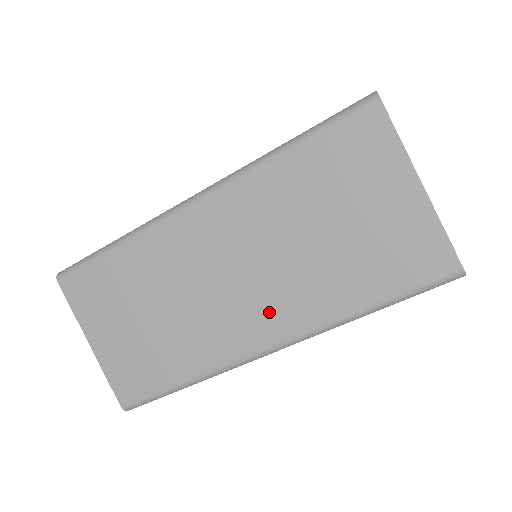
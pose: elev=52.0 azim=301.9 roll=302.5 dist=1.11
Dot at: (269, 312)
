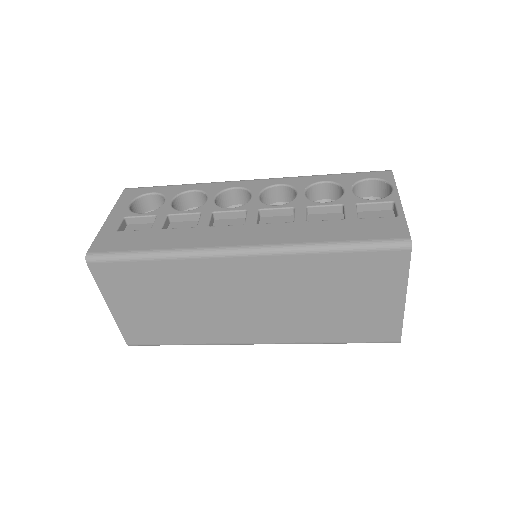
Dot at: (267, 328)
